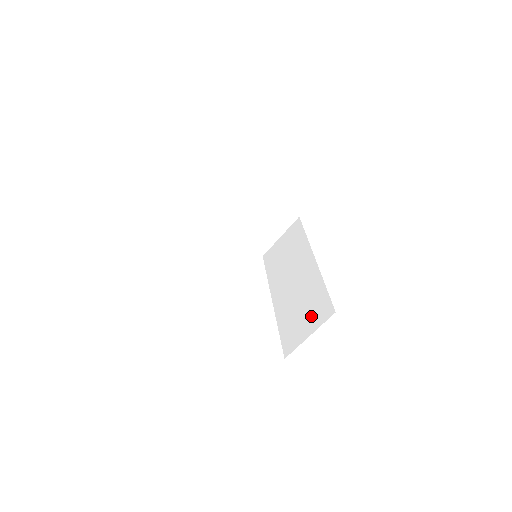
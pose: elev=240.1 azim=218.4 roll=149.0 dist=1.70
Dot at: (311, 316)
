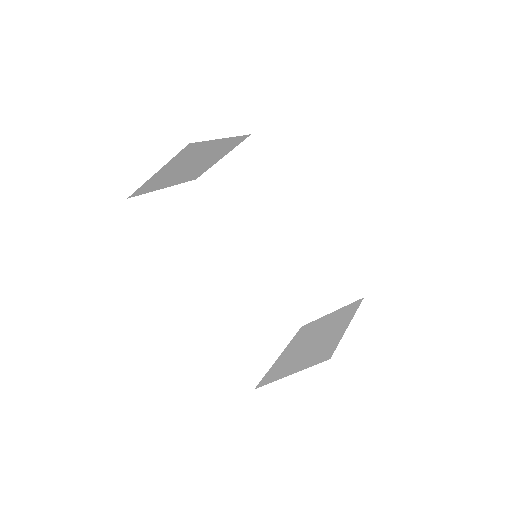
Dot at: (328, 292)
